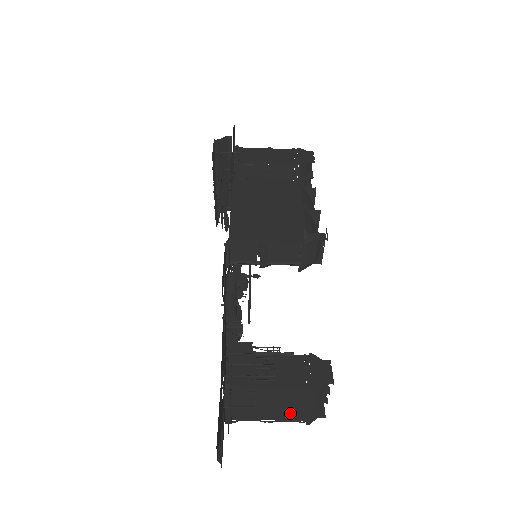
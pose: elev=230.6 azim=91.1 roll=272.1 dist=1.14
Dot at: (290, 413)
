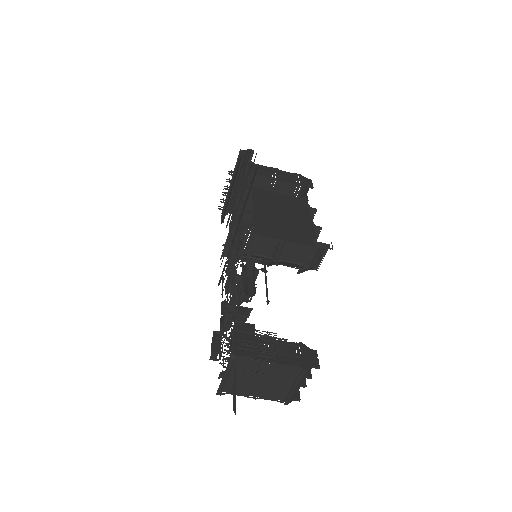
Dot at: (274, 392)
